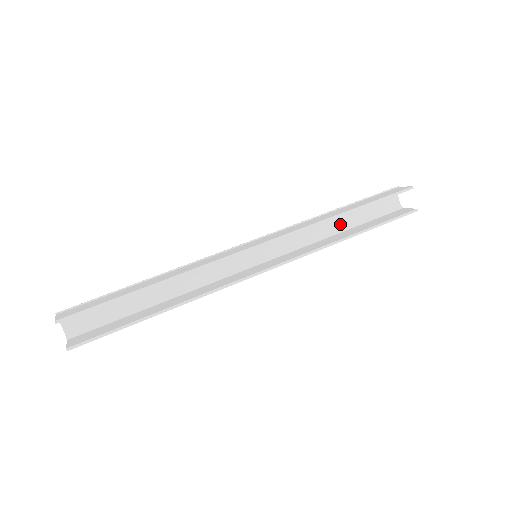
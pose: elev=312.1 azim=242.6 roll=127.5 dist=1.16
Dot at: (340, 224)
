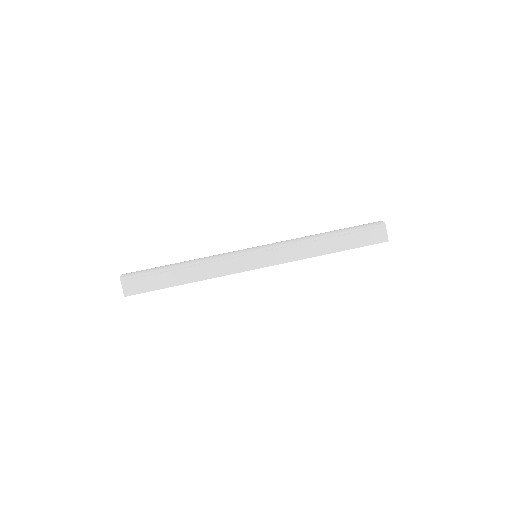
Dot at: occluded
